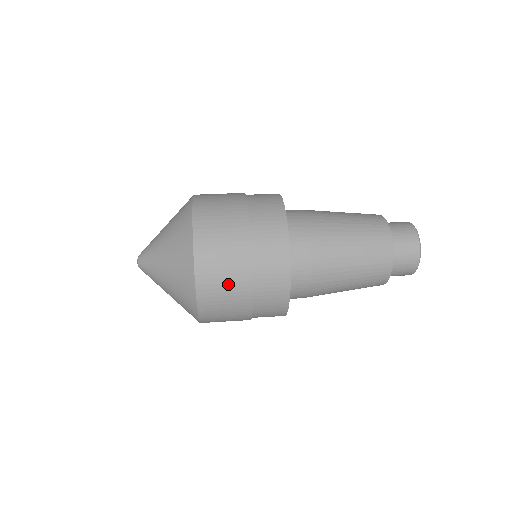
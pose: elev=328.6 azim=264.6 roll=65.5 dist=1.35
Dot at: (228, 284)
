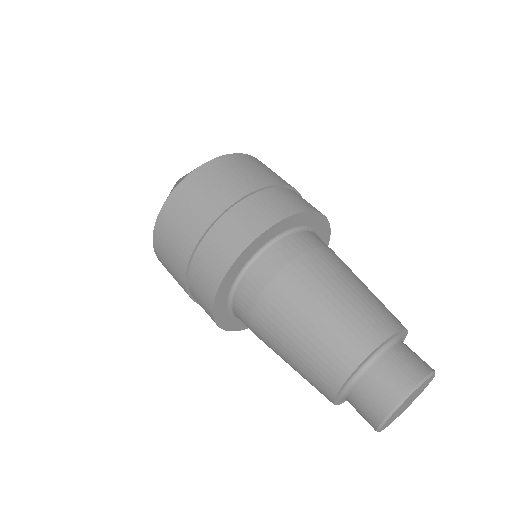
Dot at: (180, 230)
